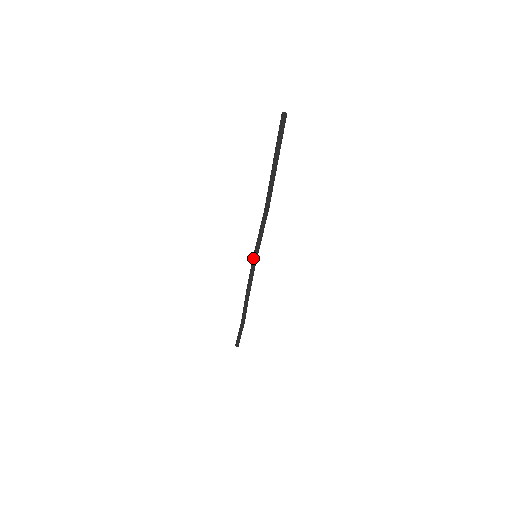
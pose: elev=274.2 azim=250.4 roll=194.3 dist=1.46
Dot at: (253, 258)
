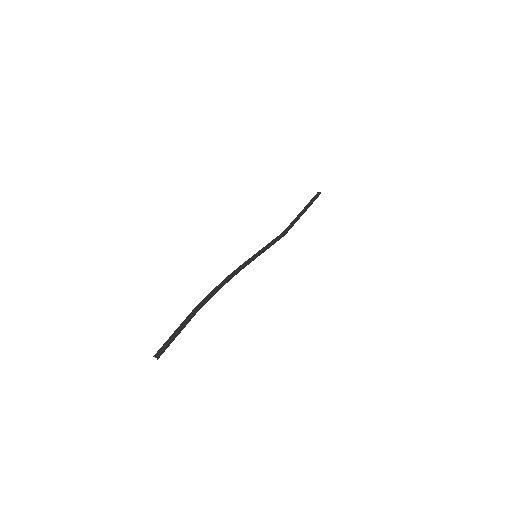
Dot at: (252, 256)
